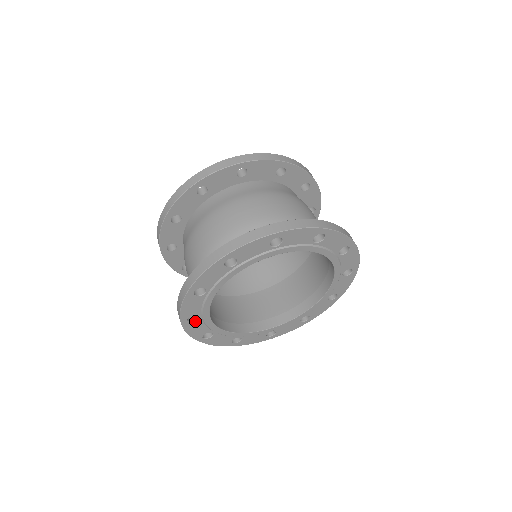
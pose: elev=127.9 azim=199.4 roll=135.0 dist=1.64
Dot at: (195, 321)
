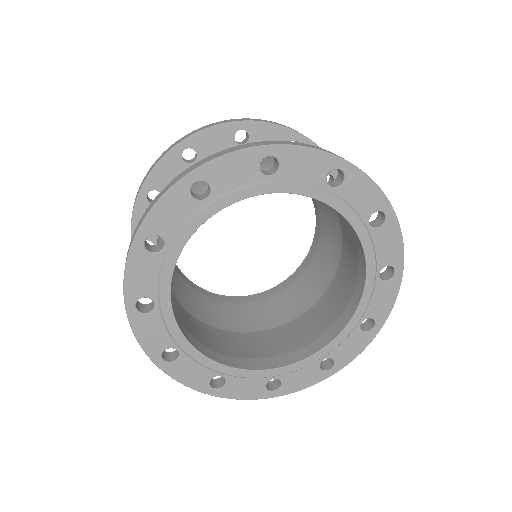
Dot at: (194, 198)
